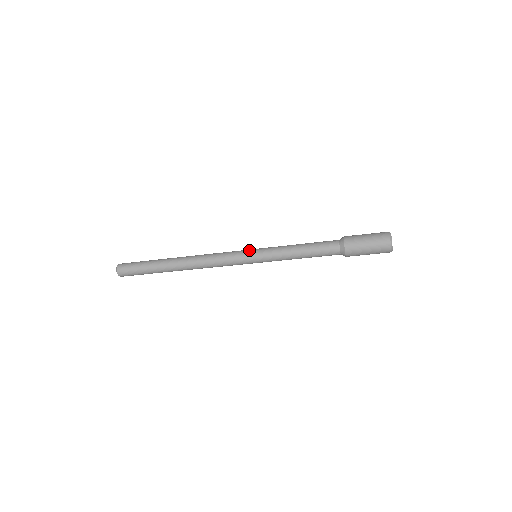
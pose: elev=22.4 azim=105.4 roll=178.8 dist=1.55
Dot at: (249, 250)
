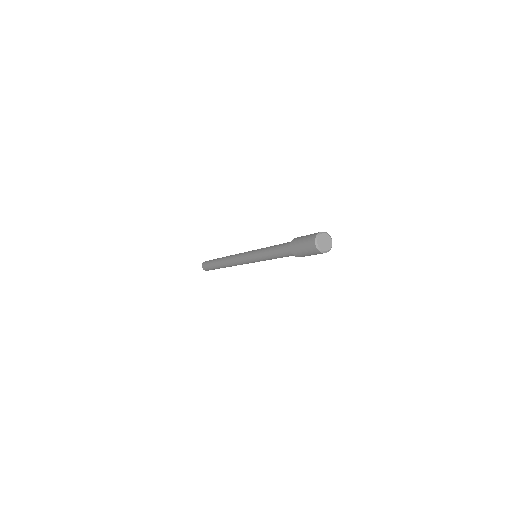
Dot at: (249, 253)
